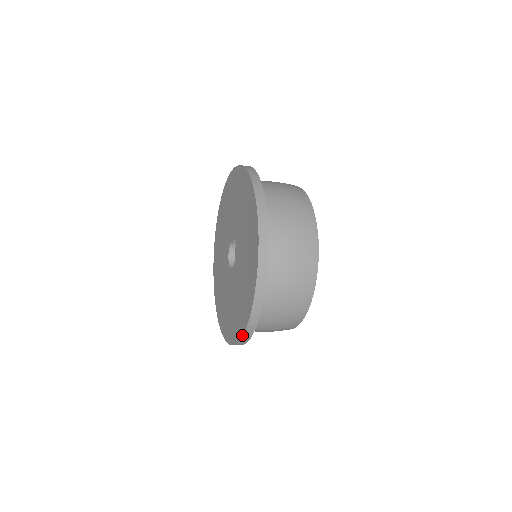
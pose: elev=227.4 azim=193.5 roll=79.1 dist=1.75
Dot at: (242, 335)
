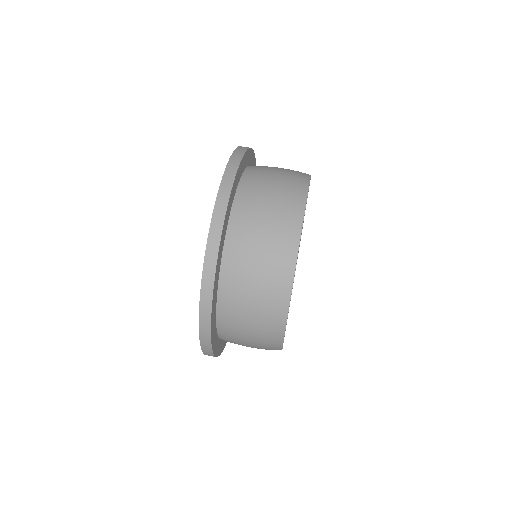
Dot at: (203, 352)
